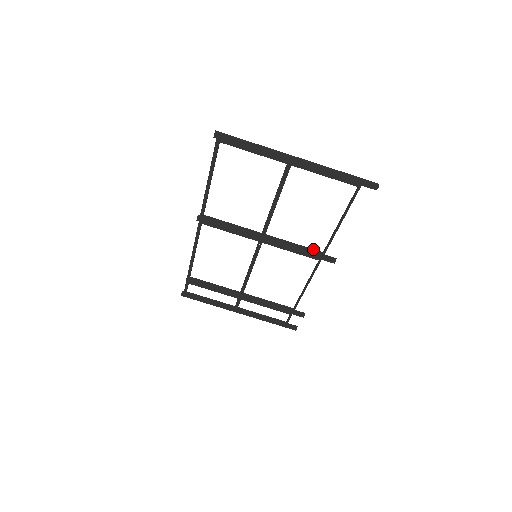
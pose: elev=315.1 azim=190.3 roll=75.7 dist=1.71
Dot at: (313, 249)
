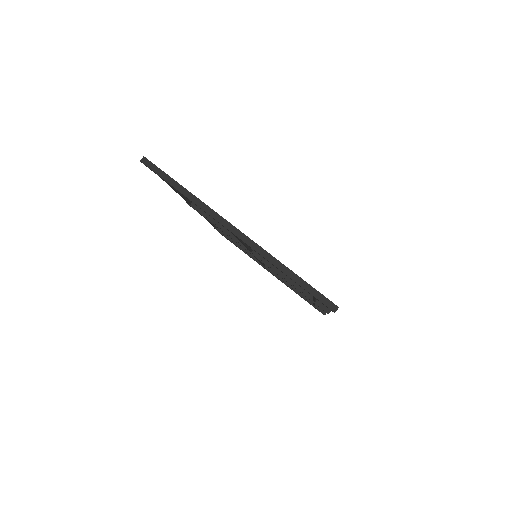
Dot at: (303, 290)
